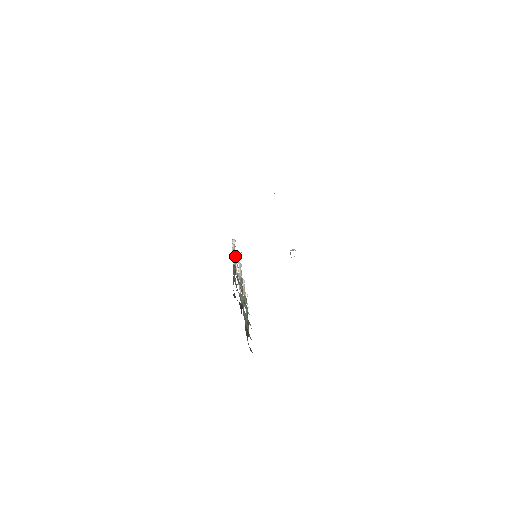
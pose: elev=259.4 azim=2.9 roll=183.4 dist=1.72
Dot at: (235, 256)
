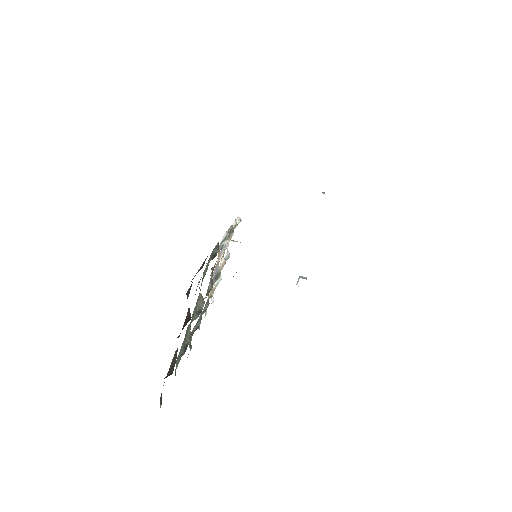
Dot at: (229, 236)
